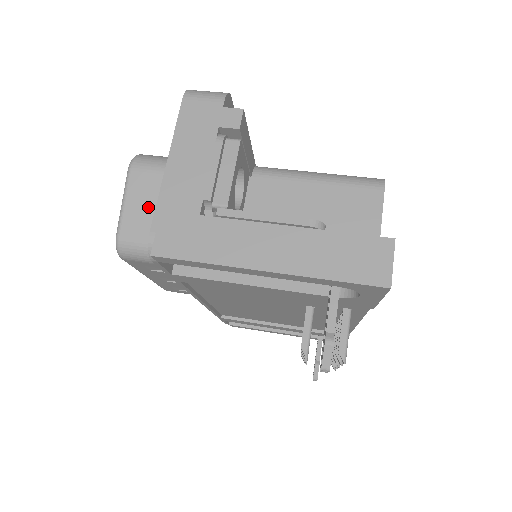
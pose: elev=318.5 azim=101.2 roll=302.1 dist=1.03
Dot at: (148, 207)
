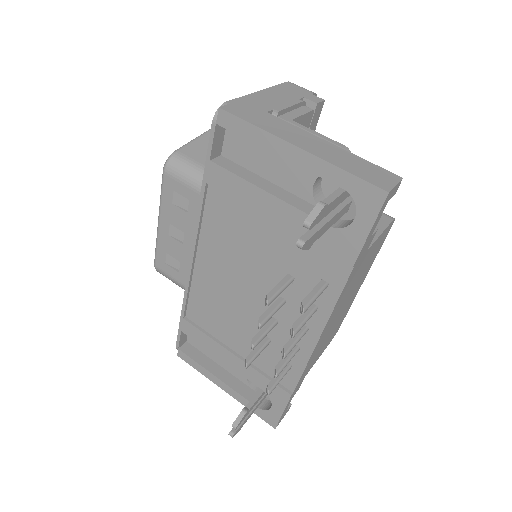
Dot at: occluded
